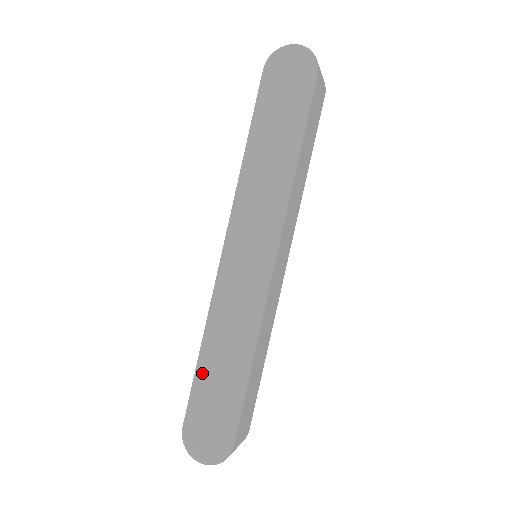
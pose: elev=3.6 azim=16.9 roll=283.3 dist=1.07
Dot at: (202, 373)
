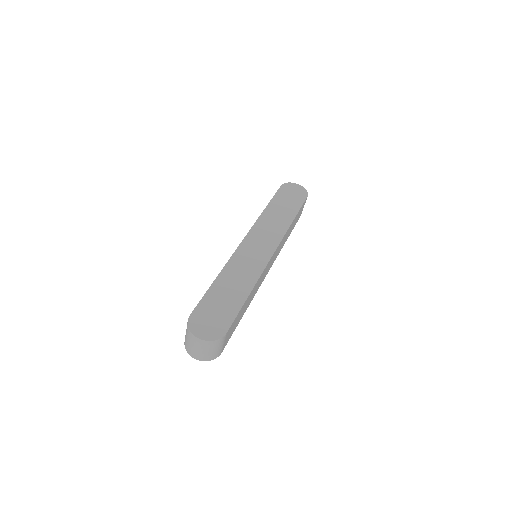
Dot at: (214, 290)
